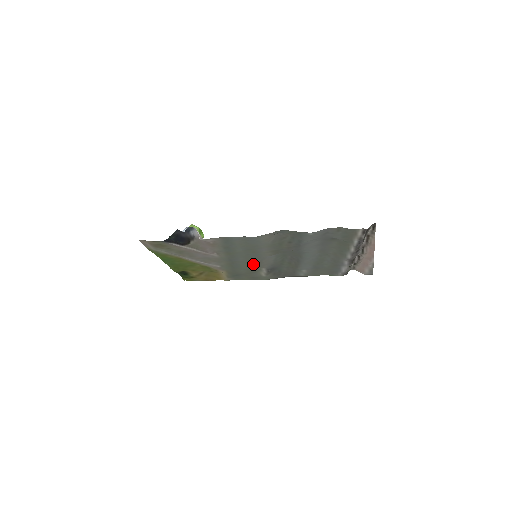
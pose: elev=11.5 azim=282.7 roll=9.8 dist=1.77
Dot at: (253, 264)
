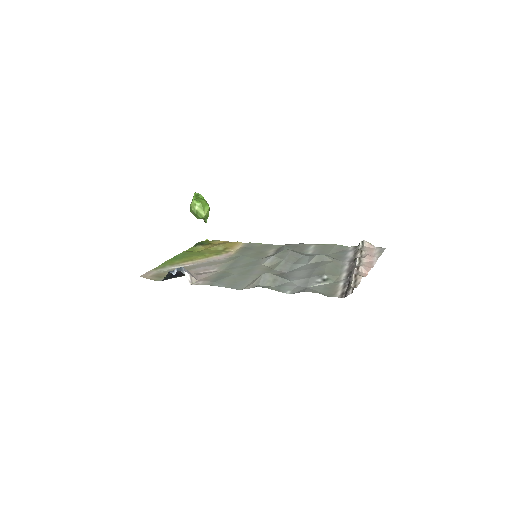
Dot at: (256, 258)
